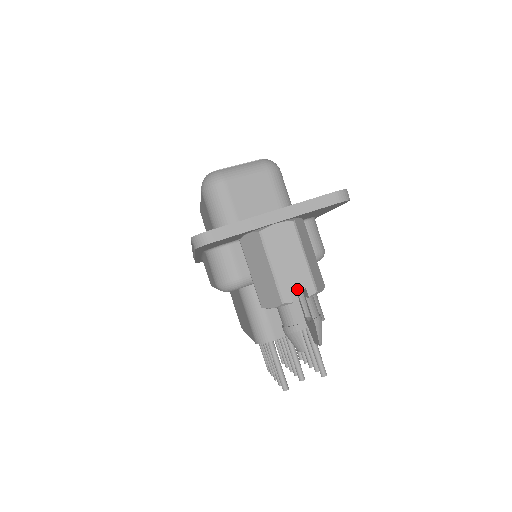
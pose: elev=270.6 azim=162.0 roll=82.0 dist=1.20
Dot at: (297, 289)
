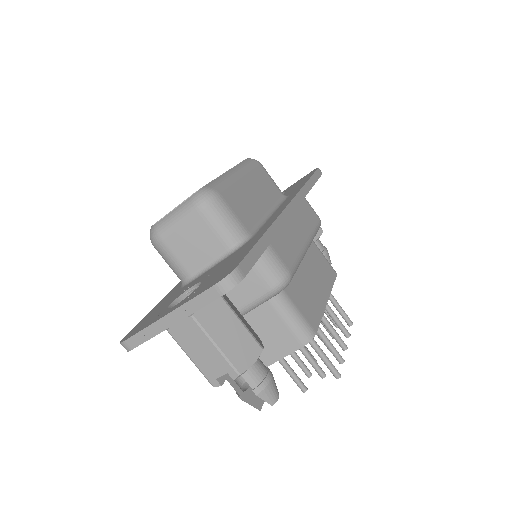
Dot at: (220, 375)
